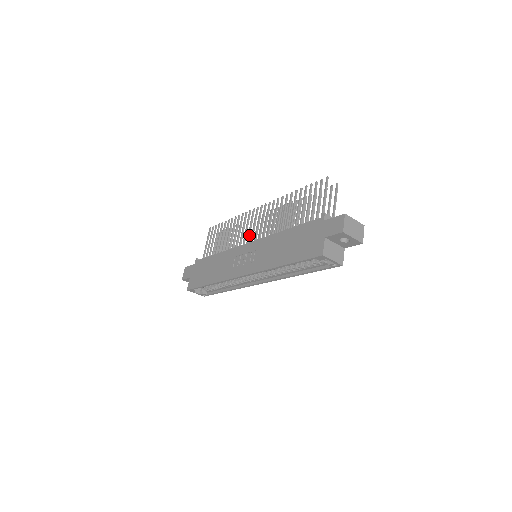
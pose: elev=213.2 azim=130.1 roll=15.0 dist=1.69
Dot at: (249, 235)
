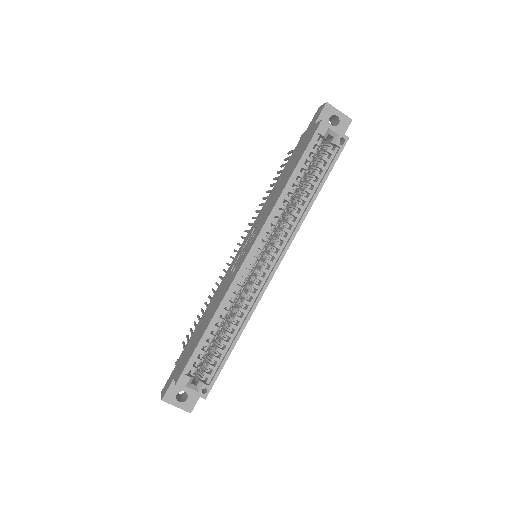
Dot at: occluded
